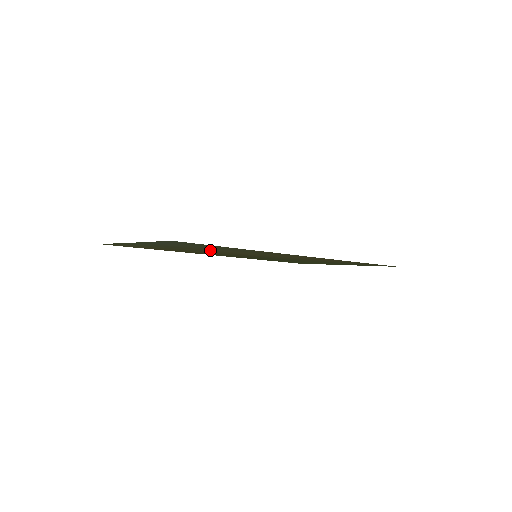
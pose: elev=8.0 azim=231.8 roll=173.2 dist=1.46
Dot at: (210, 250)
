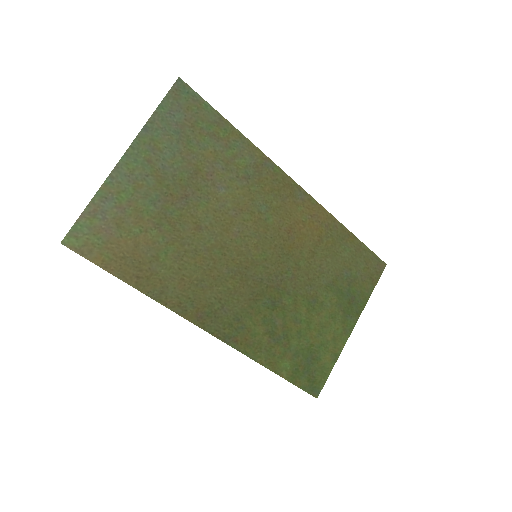
Dot at: (207, 200)
